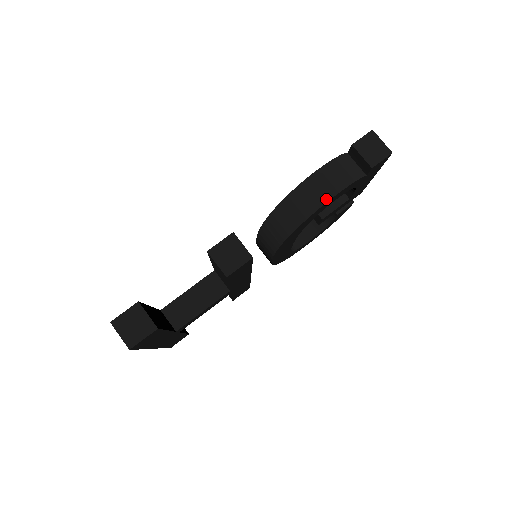
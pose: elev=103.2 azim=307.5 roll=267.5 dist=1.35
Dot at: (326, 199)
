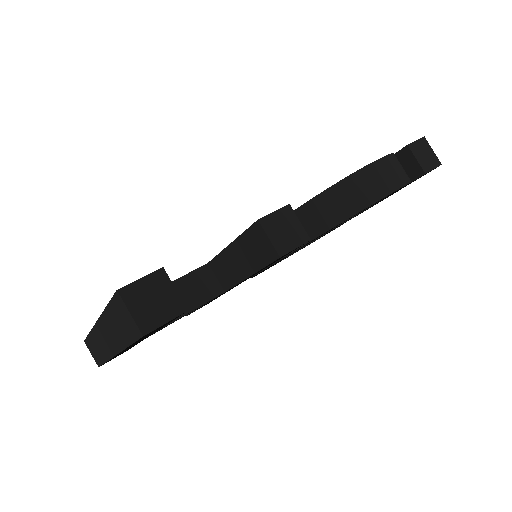
Dot at: (385, 193)
